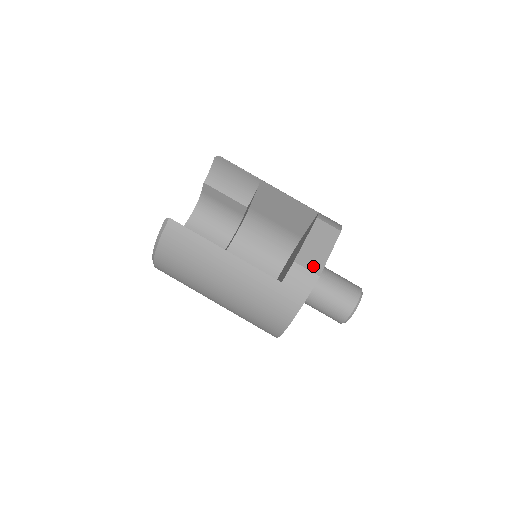
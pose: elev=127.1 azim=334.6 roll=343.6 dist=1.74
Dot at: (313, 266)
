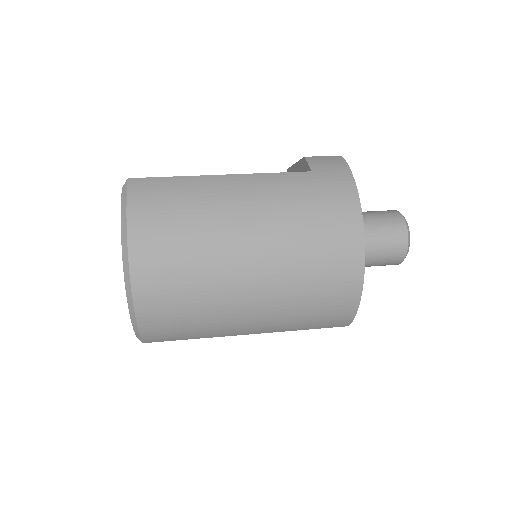
Dot at: occluded
